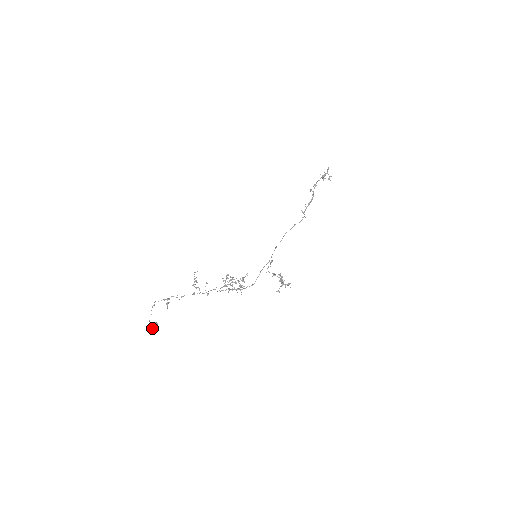
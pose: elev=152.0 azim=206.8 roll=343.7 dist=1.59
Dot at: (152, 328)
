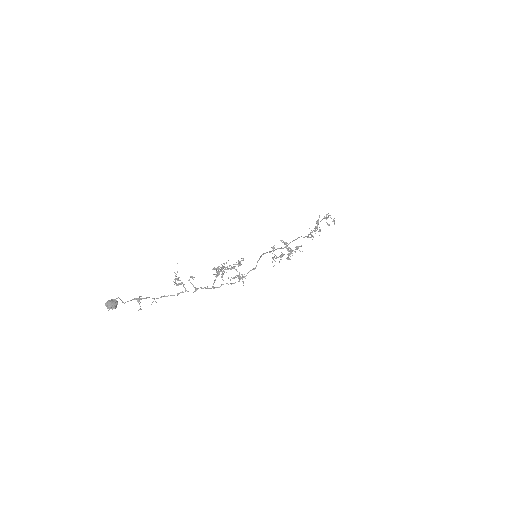
Dot at: (109, 304)
